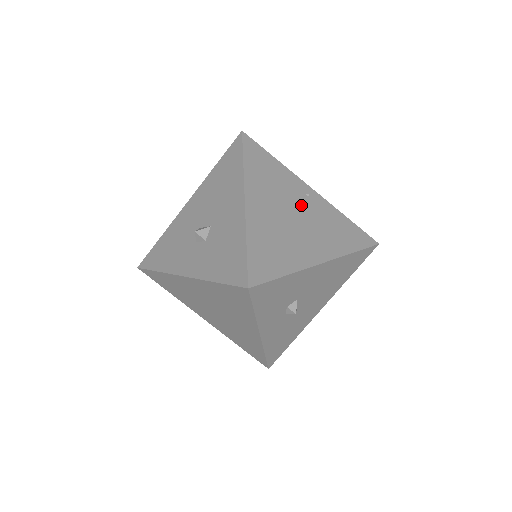
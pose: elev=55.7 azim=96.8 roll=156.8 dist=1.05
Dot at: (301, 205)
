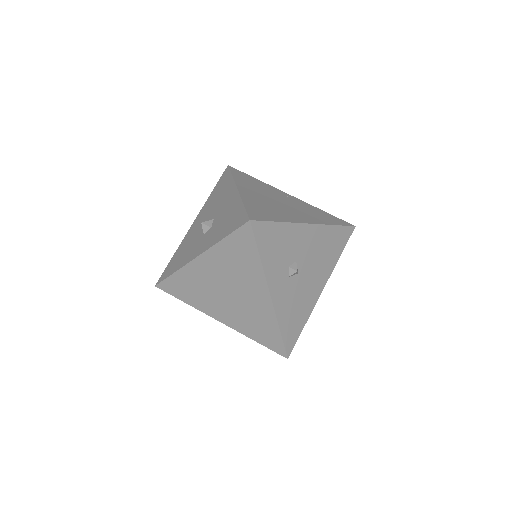
Dot at: (283, 199)
